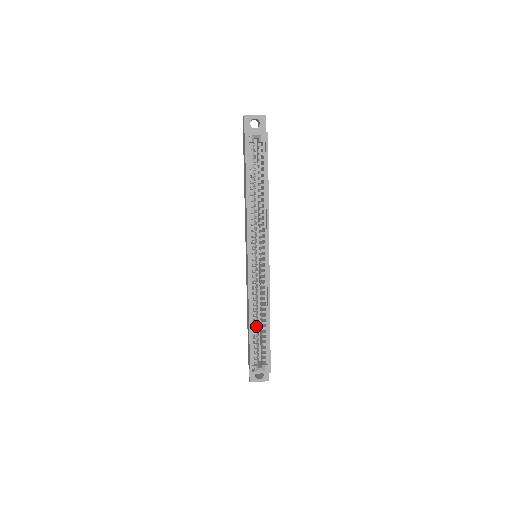
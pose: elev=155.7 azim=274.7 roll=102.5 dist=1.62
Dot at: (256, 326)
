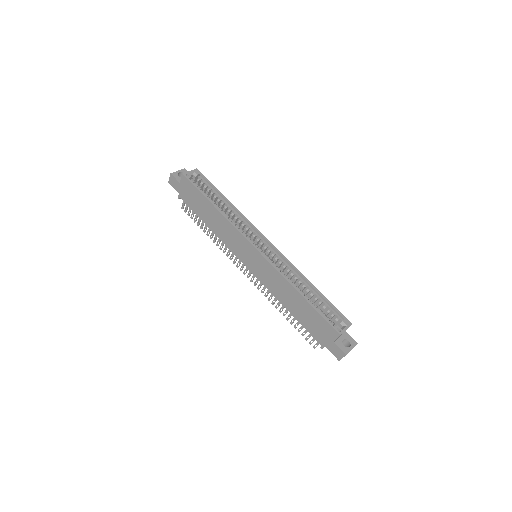
Dot at: (306, 296)
